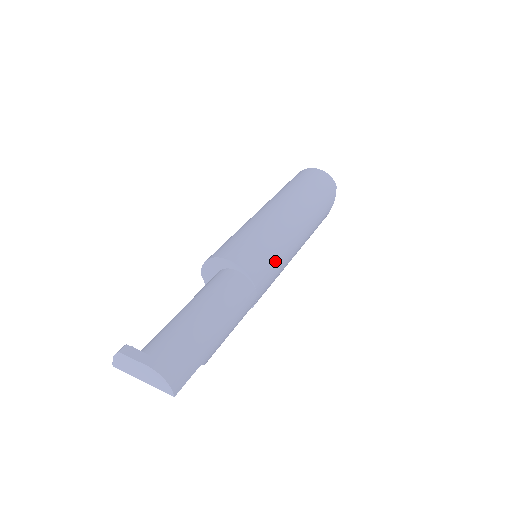
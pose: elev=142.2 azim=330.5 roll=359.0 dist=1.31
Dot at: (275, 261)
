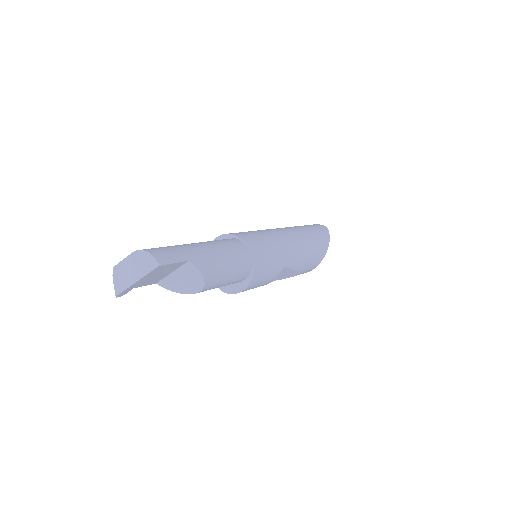
Dot at: (265, 238)
